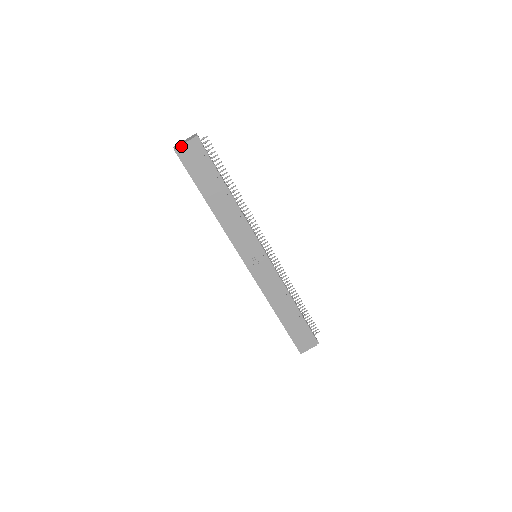
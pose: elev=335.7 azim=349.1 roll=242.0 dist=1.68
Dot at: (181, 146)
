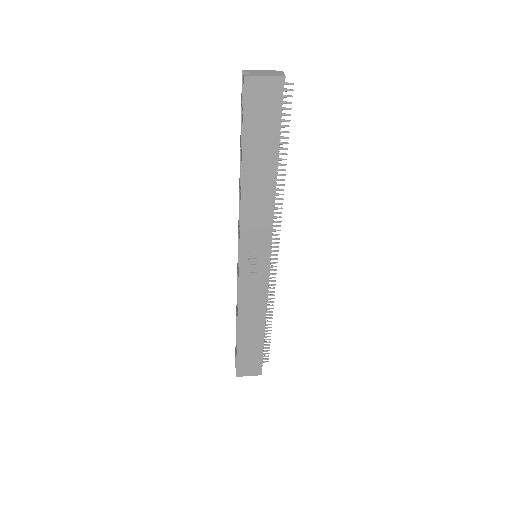
Dot at: (256, 77)
